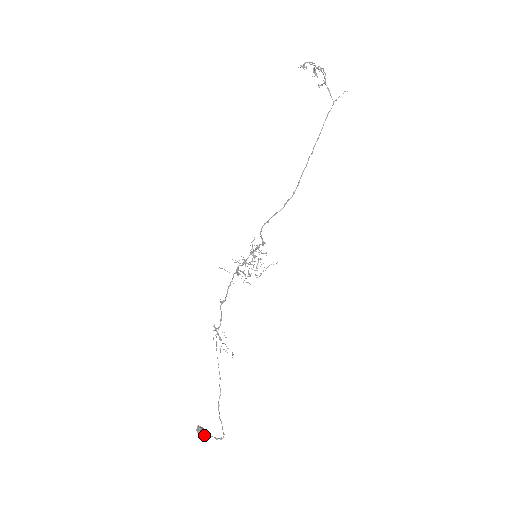
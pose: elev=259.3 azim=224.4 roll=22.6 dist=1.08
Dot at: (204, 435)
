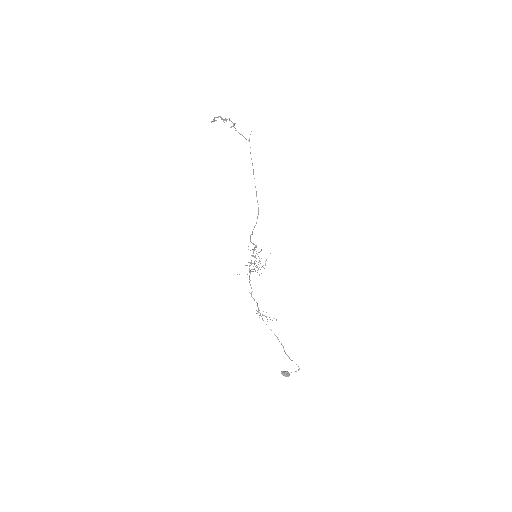
Dot at: (288, 374)
